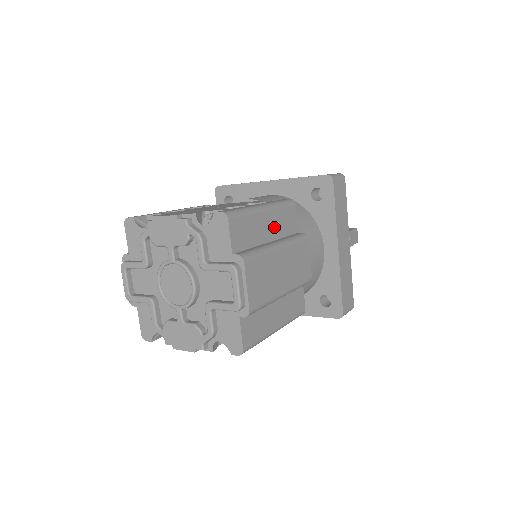
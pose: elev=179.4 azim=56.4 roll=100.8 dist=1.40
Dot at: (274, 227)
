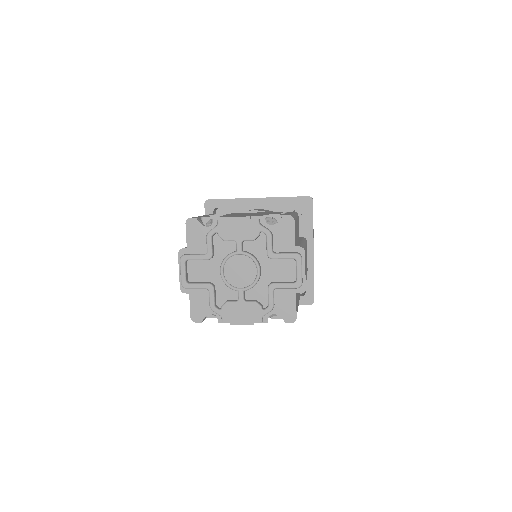
Dot at: (297, 231)
